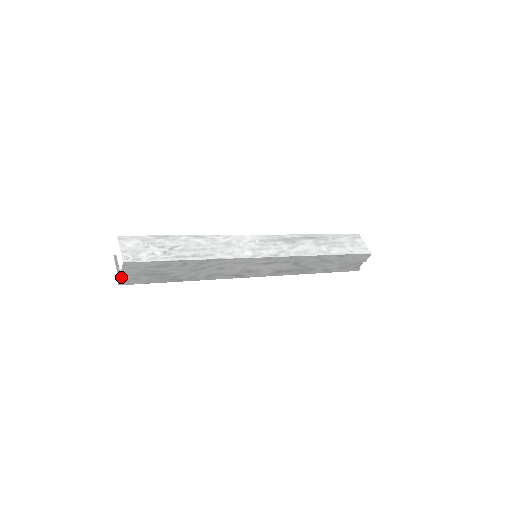
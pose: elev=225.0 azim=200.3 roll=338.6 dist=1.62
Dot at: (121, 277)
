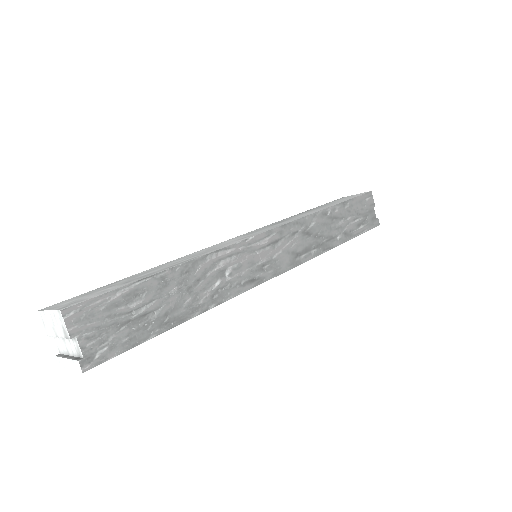
Dot at: (79, 356)
